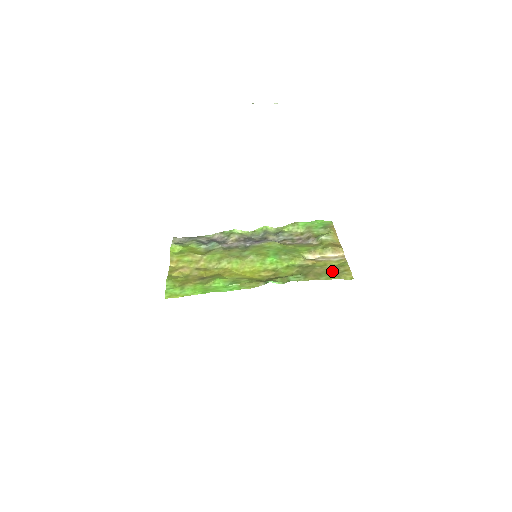
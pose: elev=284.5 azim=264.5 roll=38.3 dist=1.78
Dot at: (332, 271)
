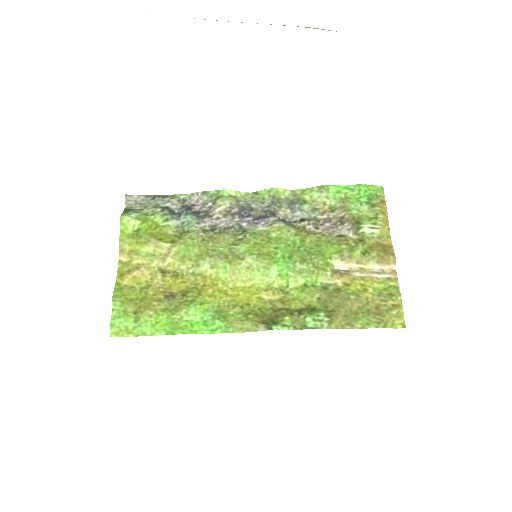
Dot at: (374, 308)
